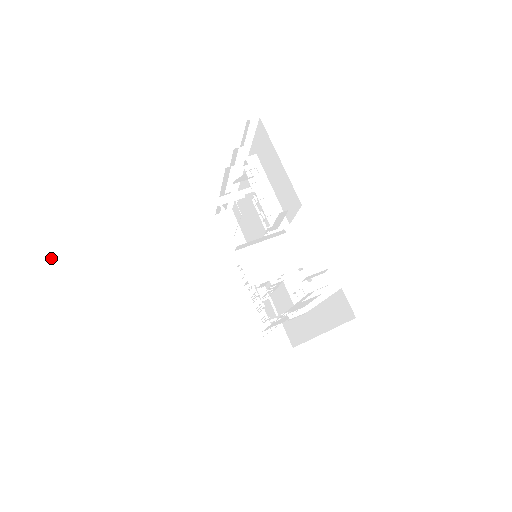
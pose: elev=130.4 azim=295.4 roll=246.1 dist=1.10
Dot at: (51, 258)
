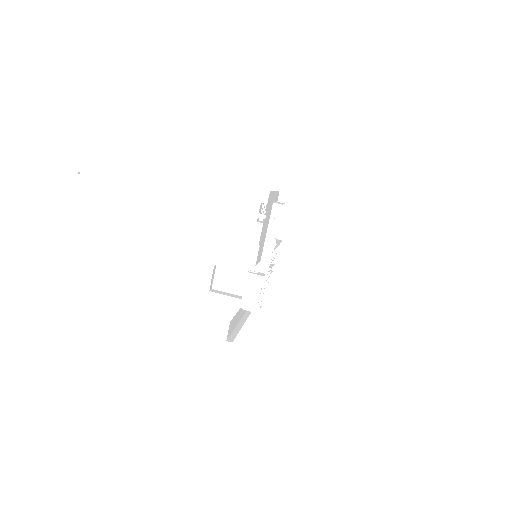
Dot at: (139, 190)
